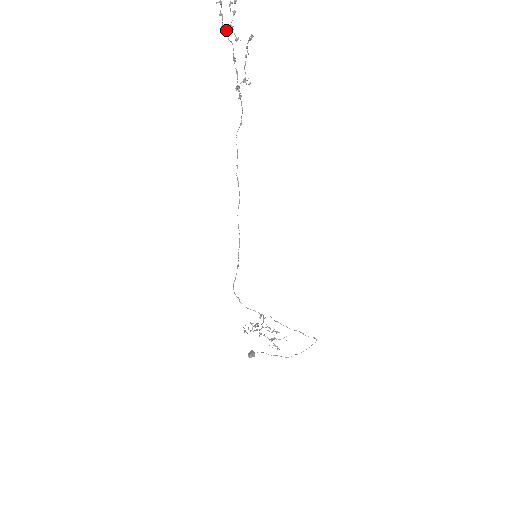
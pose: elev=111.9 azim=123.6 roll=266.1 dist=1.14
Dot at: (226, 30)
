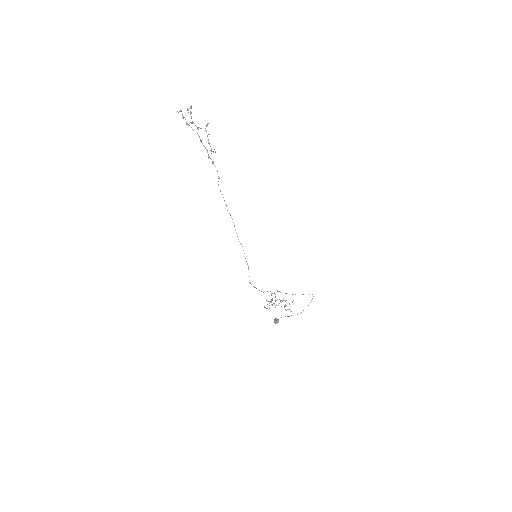
Dot at: occluded
